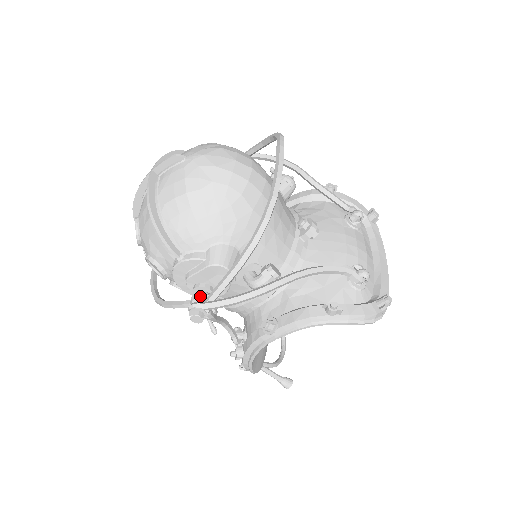
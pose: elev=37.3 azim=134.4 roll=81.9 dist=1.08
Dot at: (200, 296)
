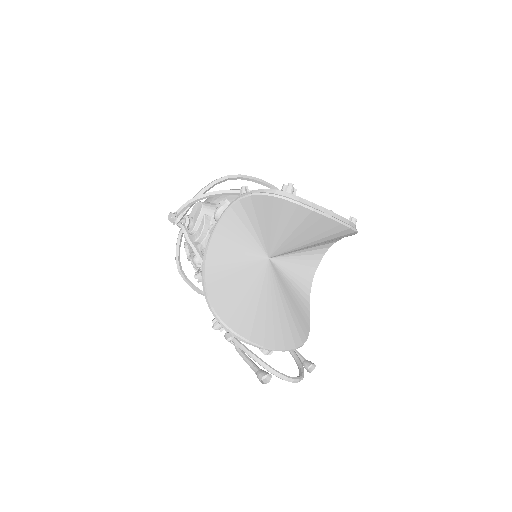
Dot at: occluded
